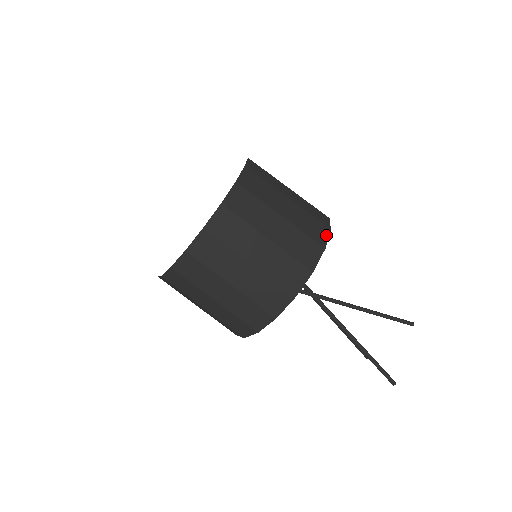
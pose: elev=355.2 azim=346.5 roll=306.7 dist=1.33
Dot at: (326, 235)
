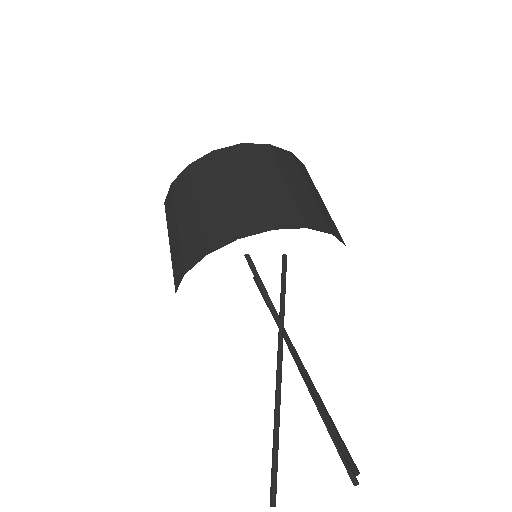
Dot at: occluded
